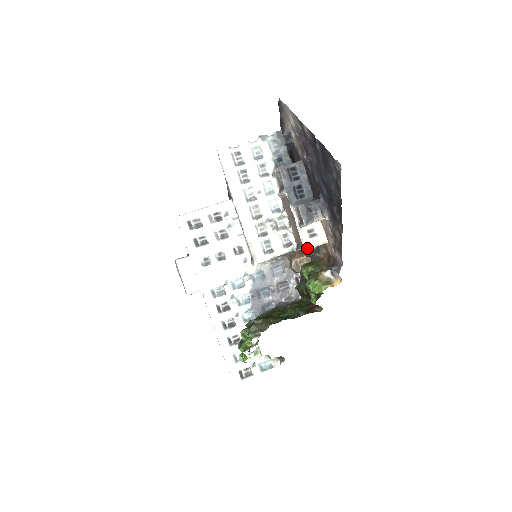
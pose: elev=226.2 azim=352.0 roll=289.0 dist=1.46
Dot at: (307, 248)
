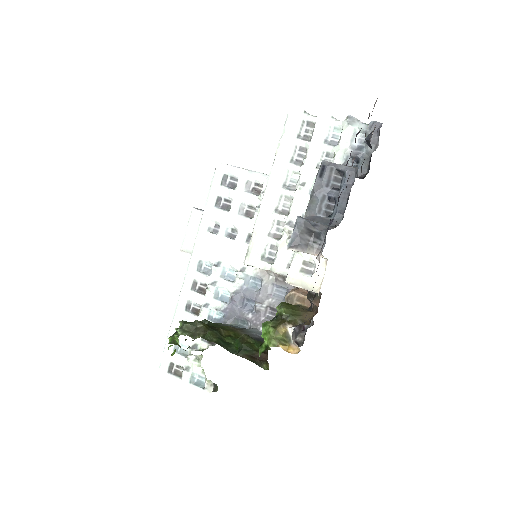
Dot at: (288, 281)
